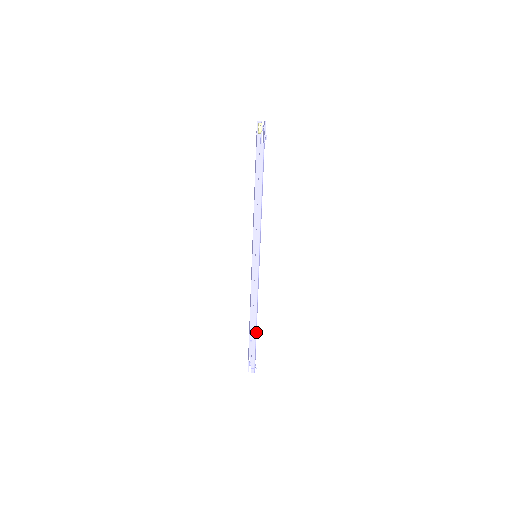
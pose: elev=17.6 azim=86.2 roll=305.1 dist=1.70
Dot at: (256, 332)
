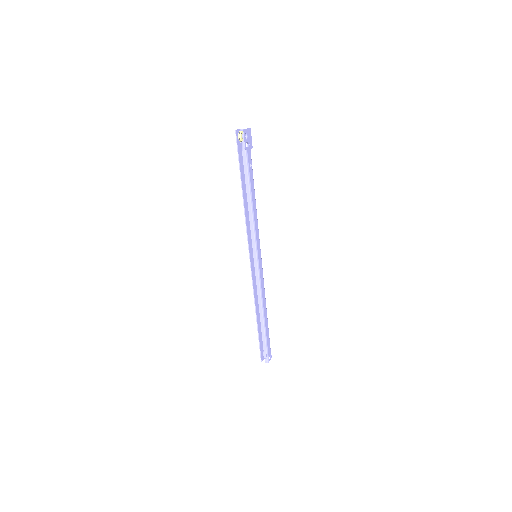
Dot at: (265, 326)
